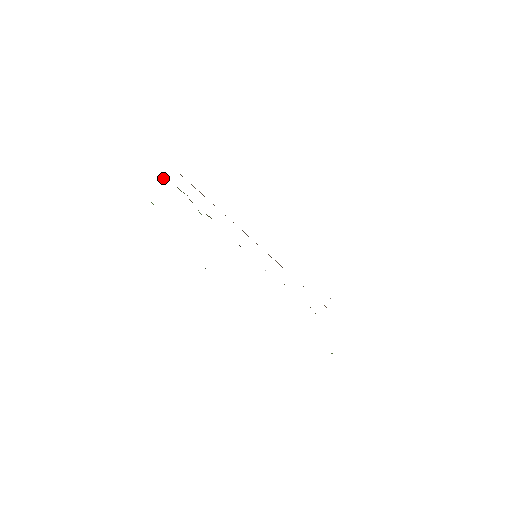
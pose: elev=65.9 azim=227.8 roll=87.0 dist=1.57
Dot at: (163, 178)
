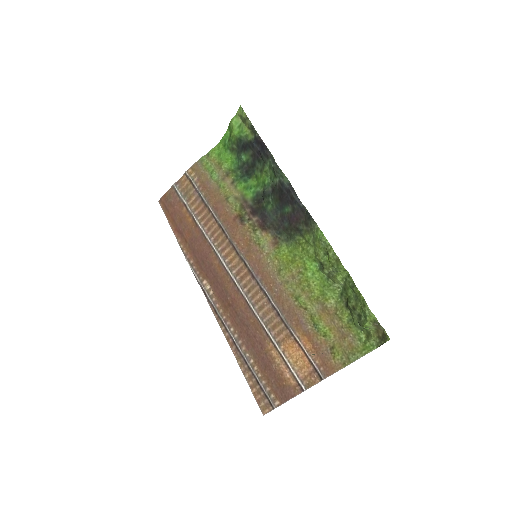
Dot at: (220, 149)
